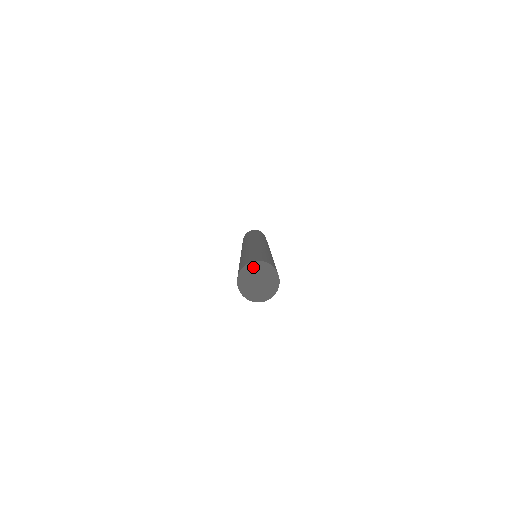
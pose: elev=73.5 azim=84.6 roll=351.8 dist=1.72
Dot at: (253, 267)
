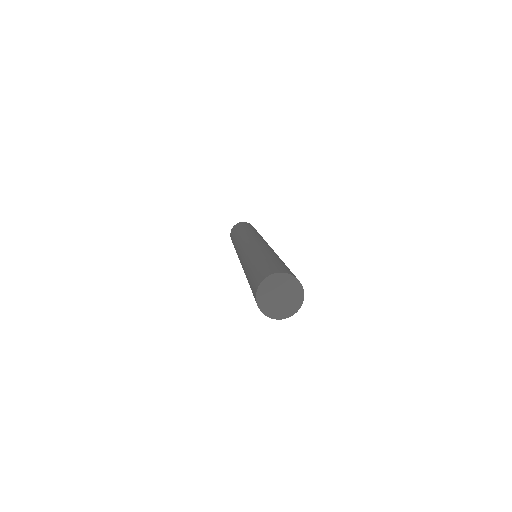
Dot at: (286, 279)
